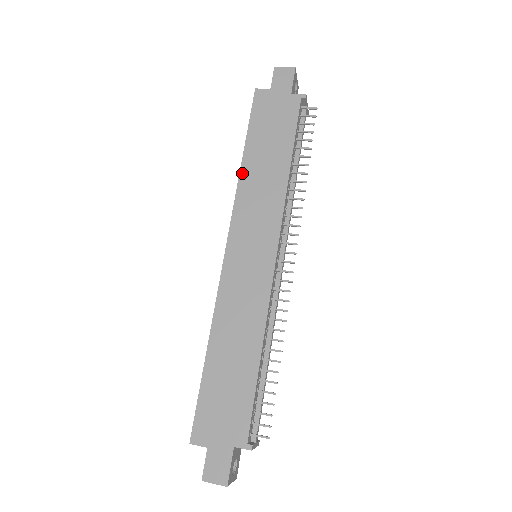
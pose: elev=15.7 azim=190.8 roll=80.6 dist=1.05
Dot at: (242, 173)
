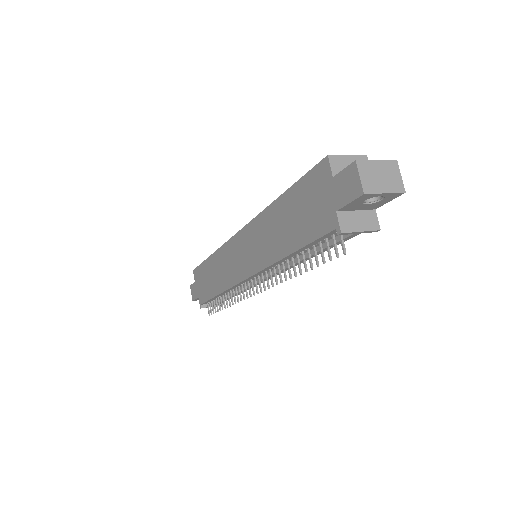
Dot at: (269, 208)
